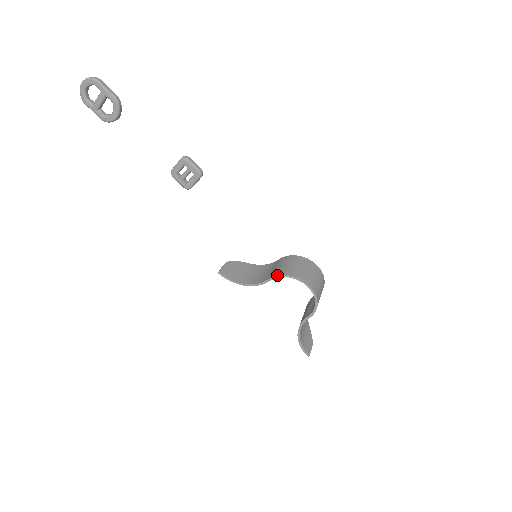
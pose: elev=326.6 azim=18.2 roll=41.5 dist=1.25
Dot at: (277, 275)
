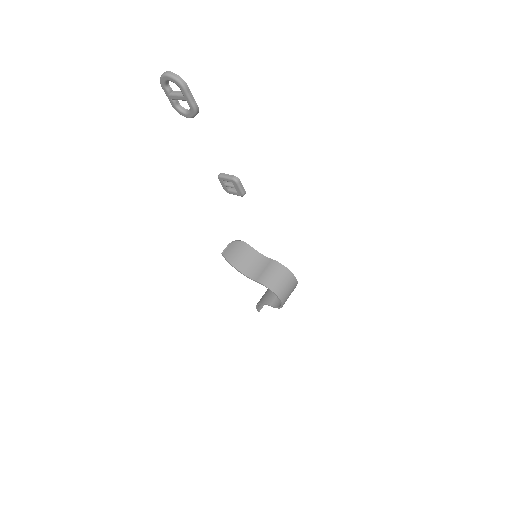
Dot at: (263, 285)
